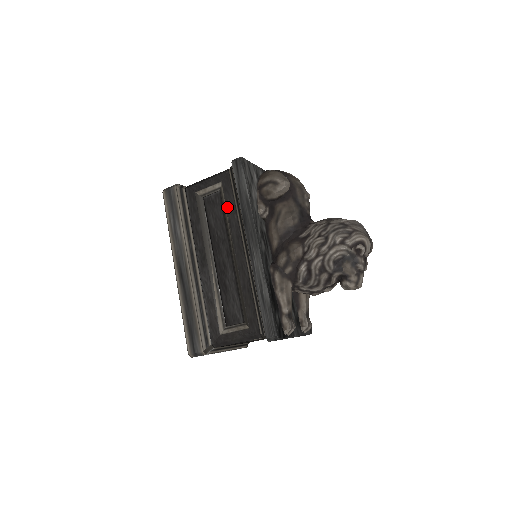
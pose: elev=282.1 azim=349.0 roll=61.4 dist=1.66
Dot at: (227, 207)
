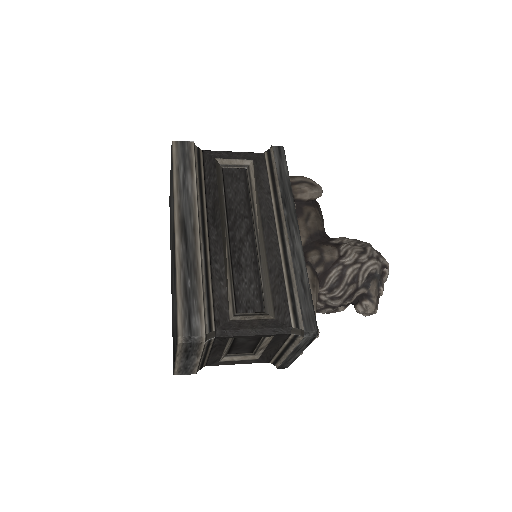
Dot at: (258, 185)
